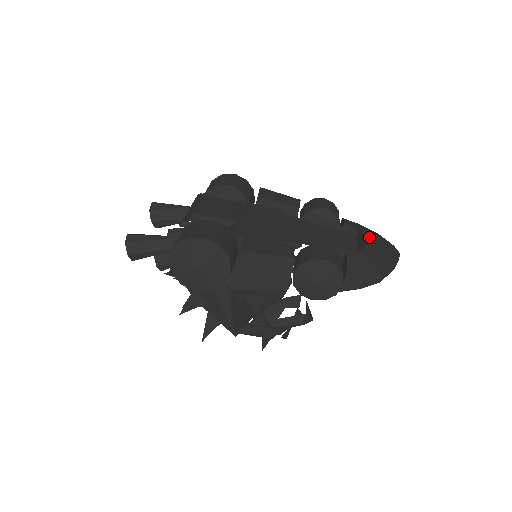
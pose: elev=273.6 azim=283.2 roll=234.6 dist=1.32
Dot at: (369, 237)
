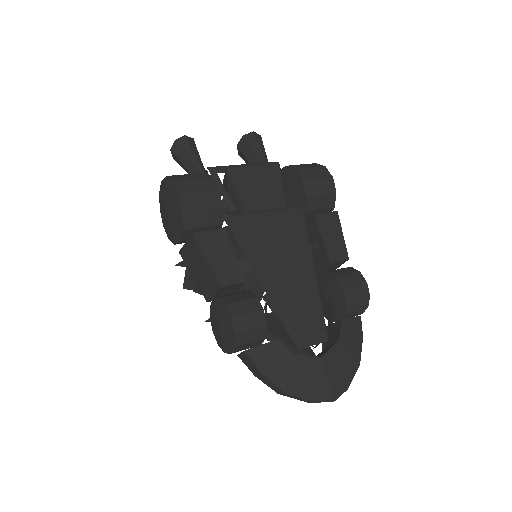
Dot at: (336, 356)
